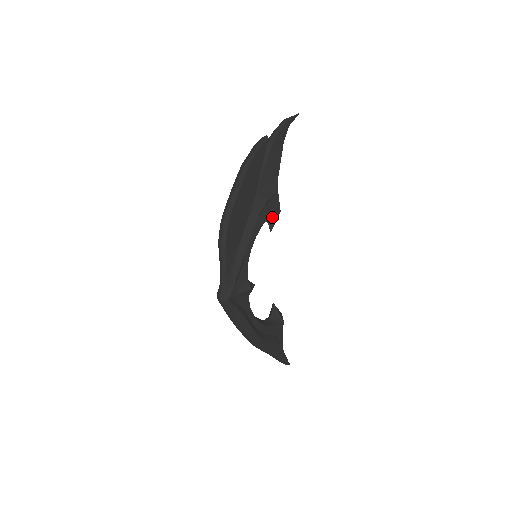
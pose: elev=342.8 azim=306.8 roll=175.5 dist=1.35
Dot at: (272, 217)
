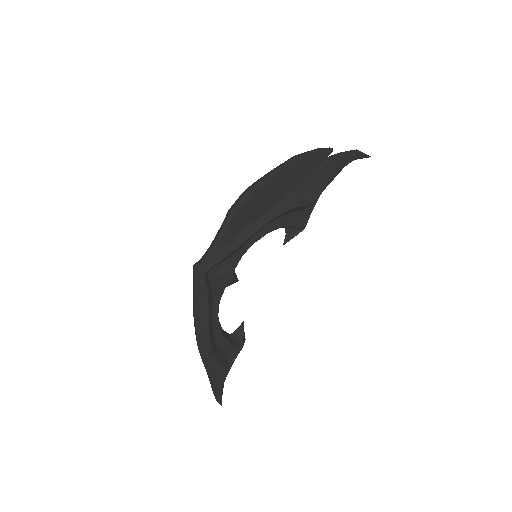
Dot at: (293, 230)
